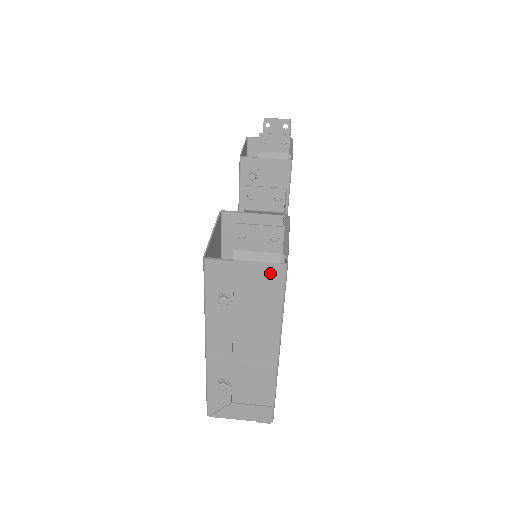
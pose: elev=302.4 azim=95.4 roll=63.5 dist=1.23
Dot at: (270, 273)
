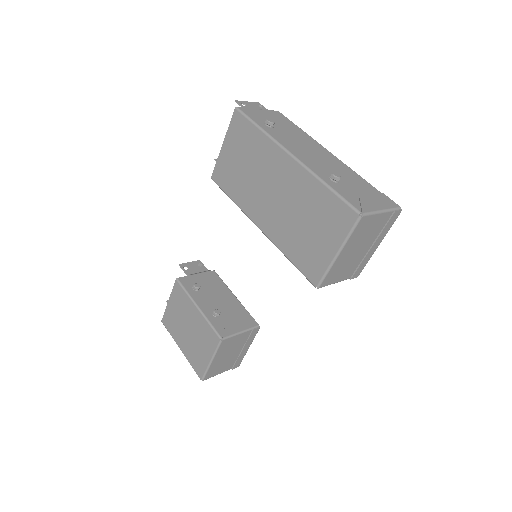
Dot at: (276, 115)
